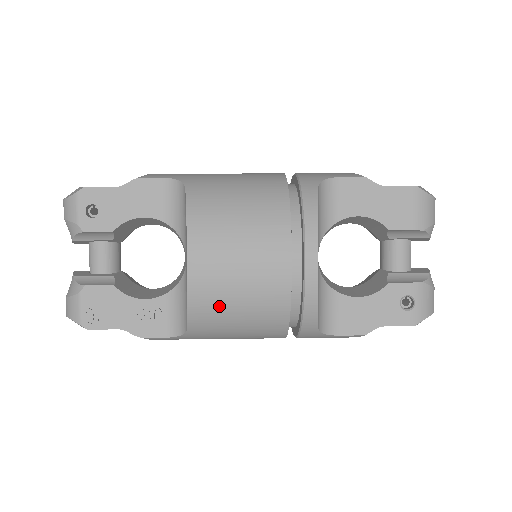
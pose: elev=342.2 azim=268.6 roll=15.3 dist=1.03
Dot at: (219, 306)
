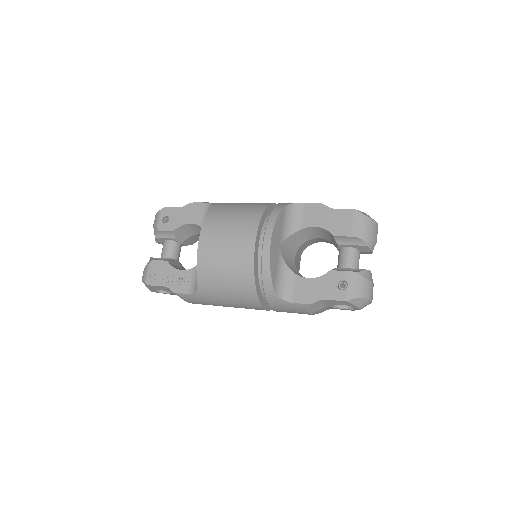
Dot at: (213, 267)
